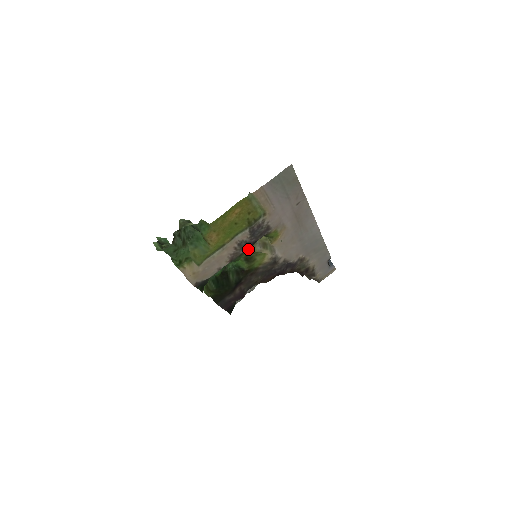
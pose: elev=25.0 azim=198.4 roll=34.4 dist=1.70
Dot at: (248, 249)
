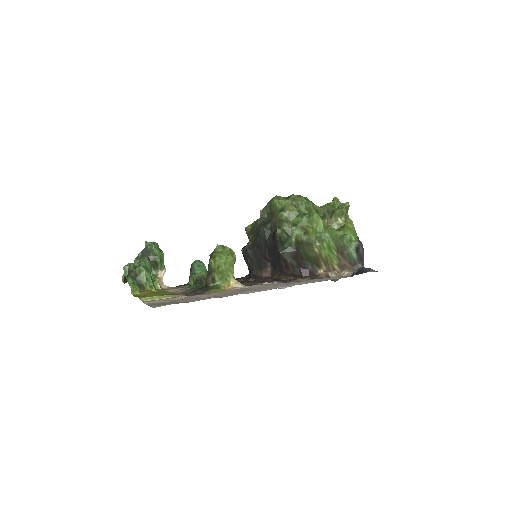
Dot at: (202, 287)
